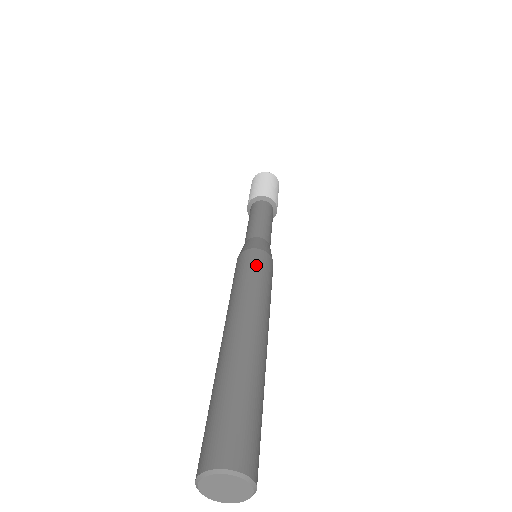
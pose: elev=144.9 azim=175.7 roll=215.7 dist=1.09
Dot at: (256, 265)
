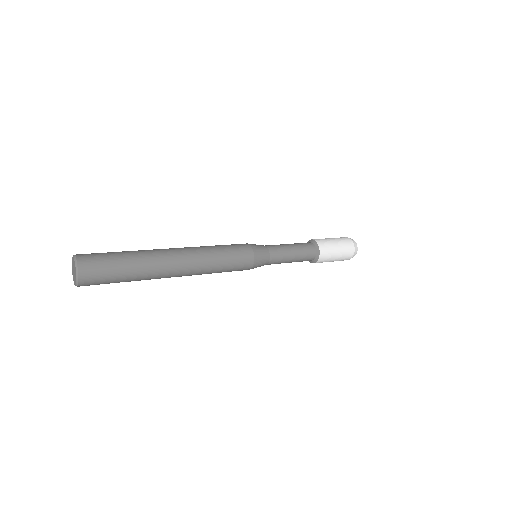
Dot at: occluded
